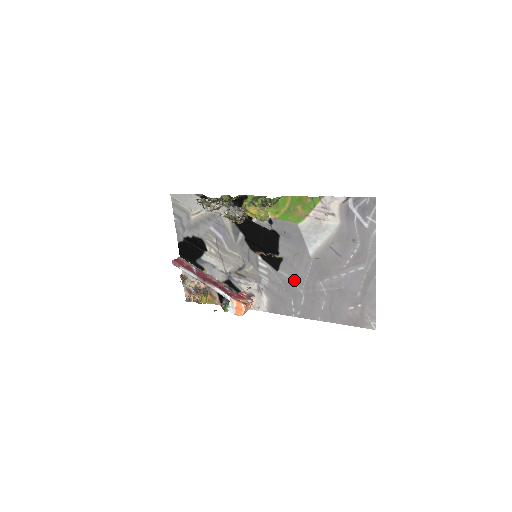
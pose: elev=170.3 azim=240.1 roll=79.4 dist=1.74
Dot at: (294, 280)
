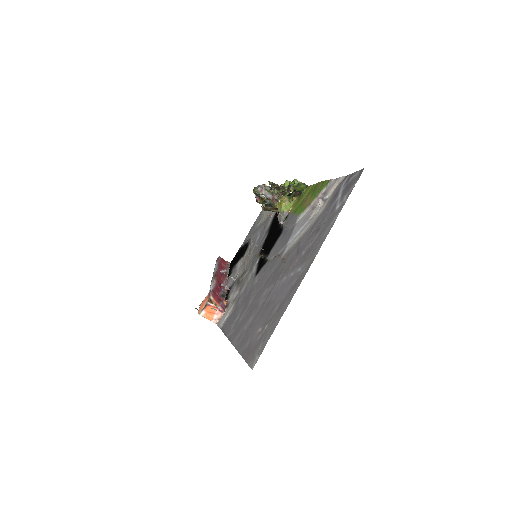
Dot at: (256, 287)
